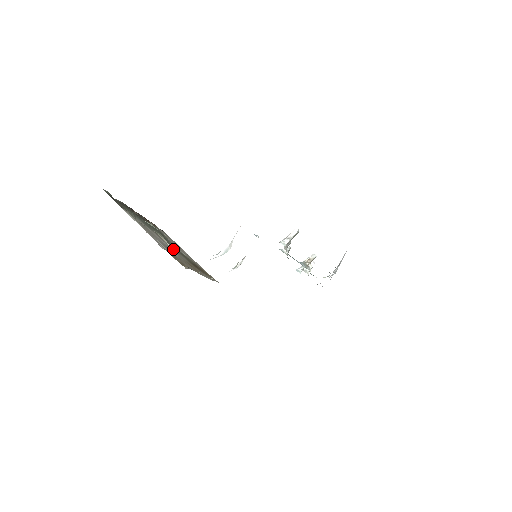
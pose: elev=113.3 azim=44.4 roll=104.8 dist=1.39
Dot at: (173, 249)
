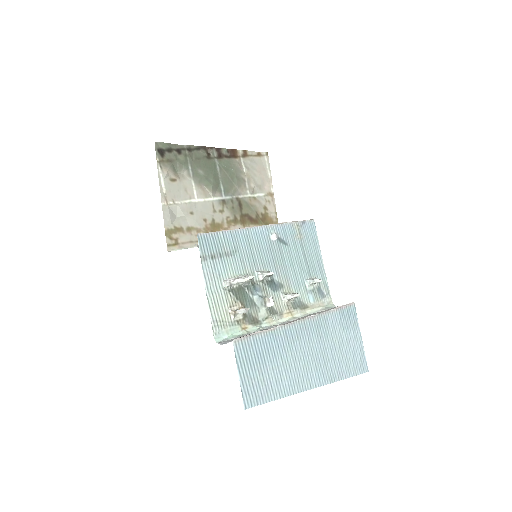
Dot at: (211, 206)
